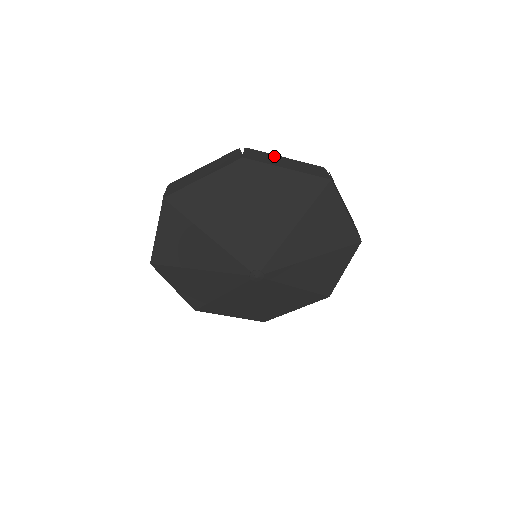
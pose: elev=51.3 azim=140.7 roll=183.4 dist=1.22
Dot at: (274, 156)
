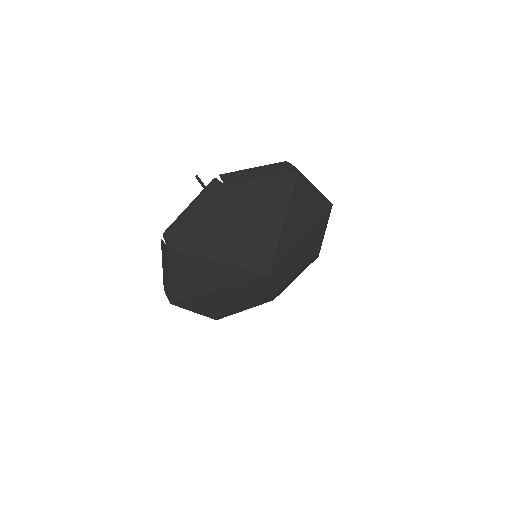
Dot at: occluded
